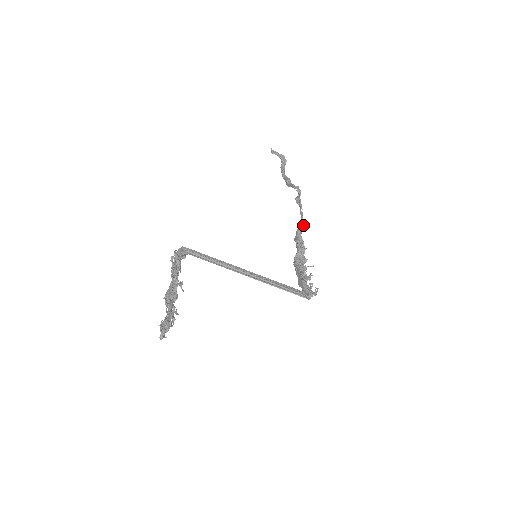
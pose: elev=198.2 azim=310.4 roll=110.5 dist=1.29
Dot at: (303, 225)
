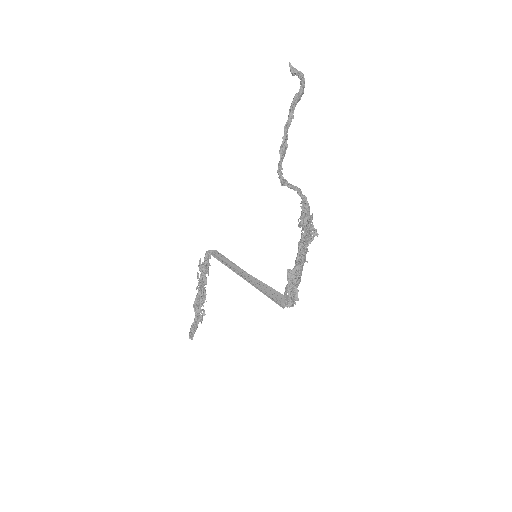
Dot at: (306, 204)
